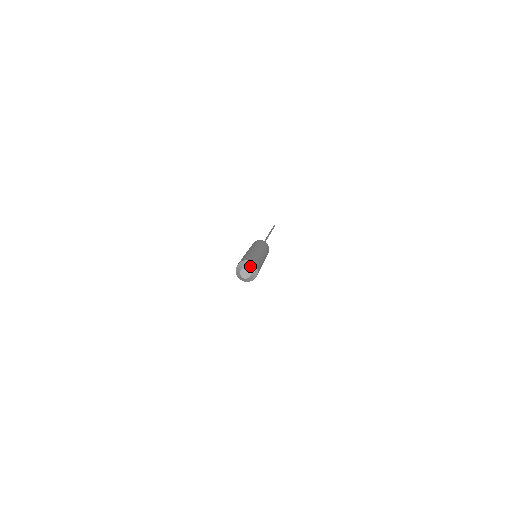
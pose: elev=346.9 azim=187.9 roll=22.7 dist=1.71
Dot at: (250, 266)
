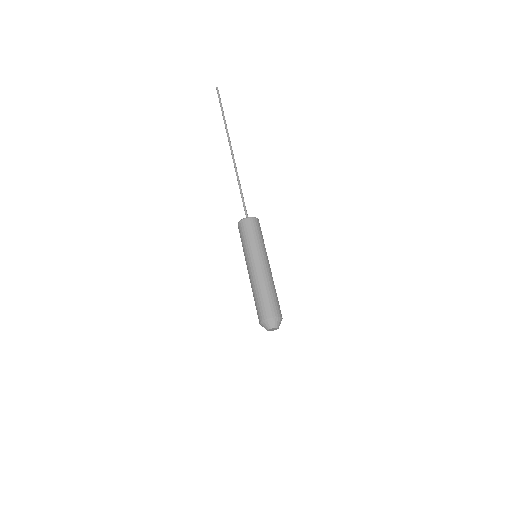
Dot at: (272, 324)
